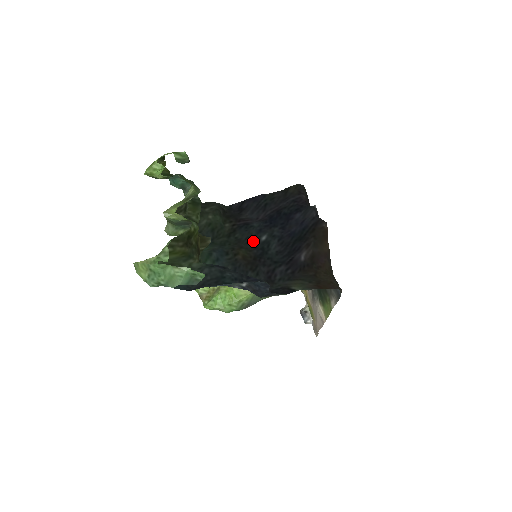
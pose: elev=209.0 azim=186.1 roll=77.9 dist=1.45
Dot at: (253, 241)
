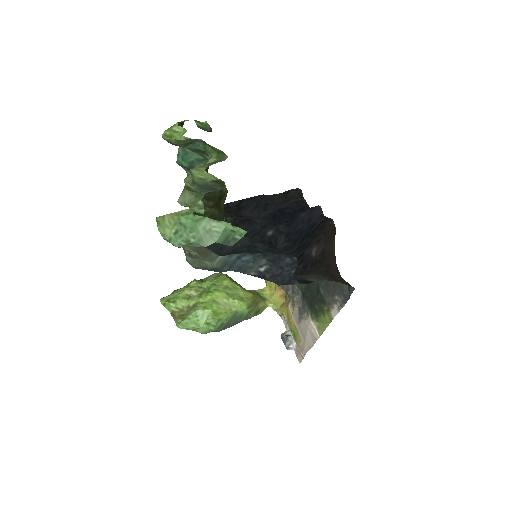
Dot at: (259, 235)
